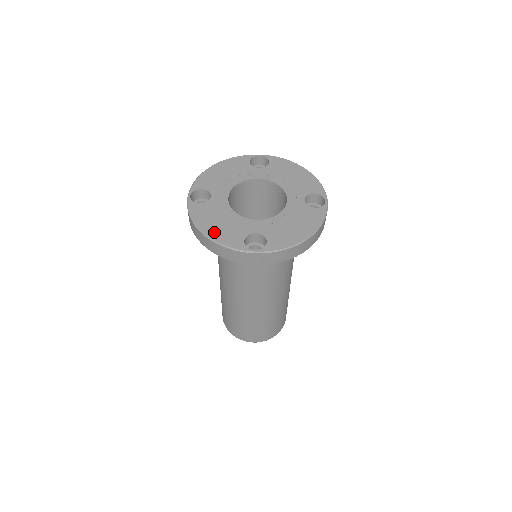
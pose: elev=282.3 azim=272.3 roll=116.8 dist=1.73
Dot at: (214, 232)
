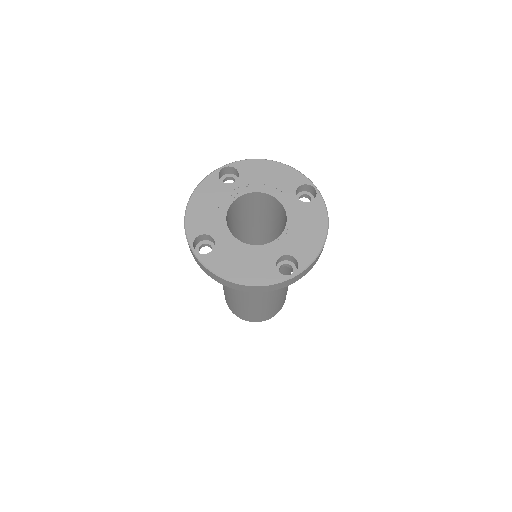
Dot at: (245, 276)
